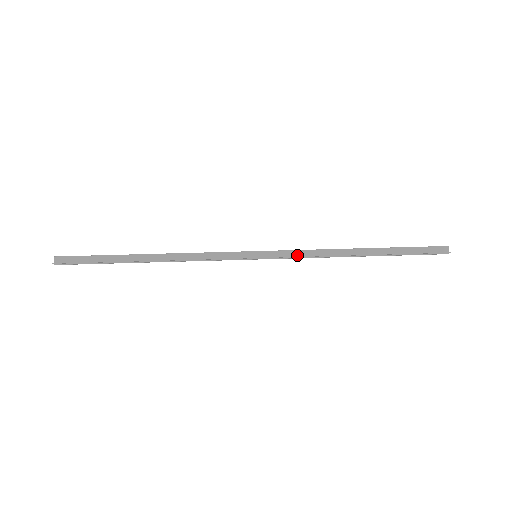
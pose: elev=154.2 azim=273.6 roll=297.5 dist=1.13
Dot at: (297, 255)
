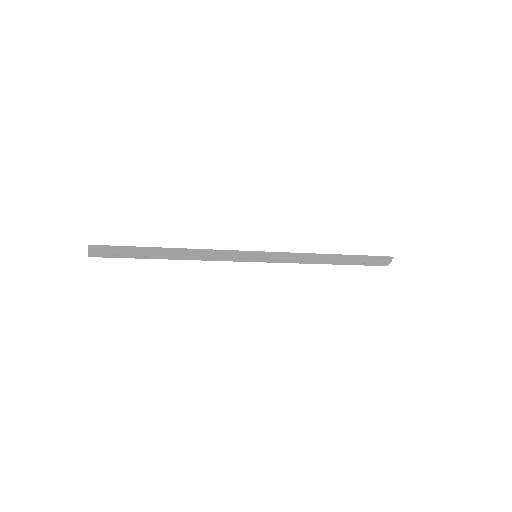
Dot at: (287, 255)
